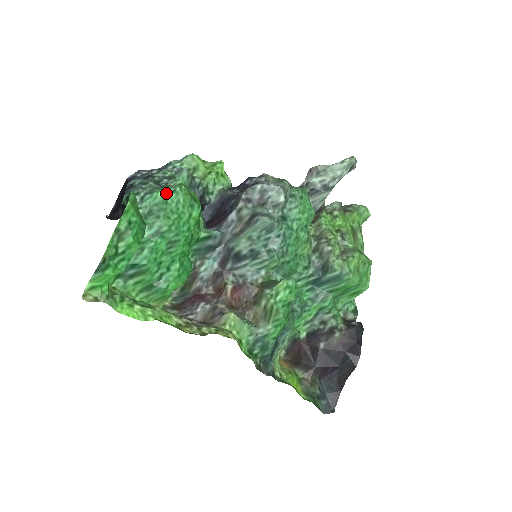
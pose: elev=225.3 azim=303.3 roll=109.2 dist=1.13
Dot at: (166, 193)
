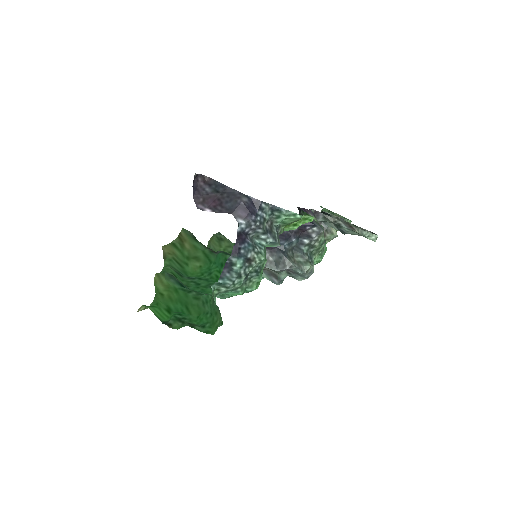
Dot at: occluded
